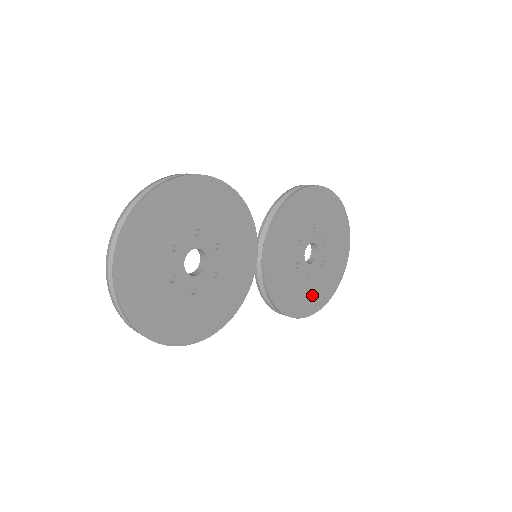
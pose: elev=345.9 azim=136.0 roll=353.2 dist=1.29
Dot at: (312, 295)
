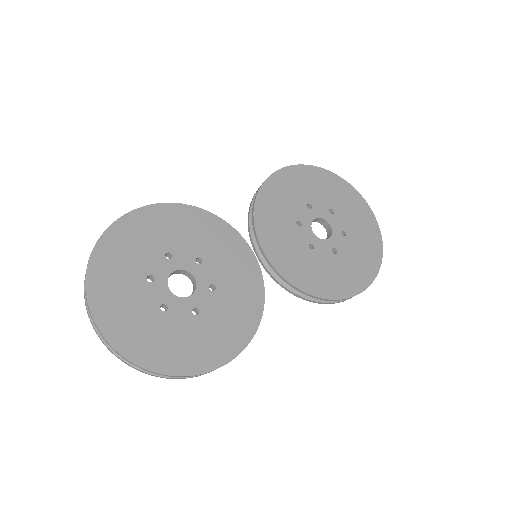
Dot at: (352, 268)
